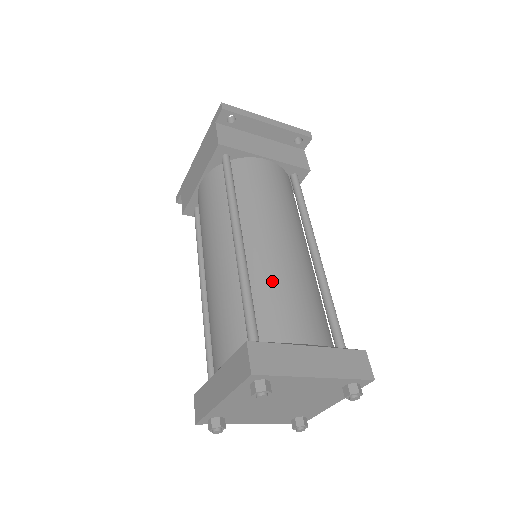
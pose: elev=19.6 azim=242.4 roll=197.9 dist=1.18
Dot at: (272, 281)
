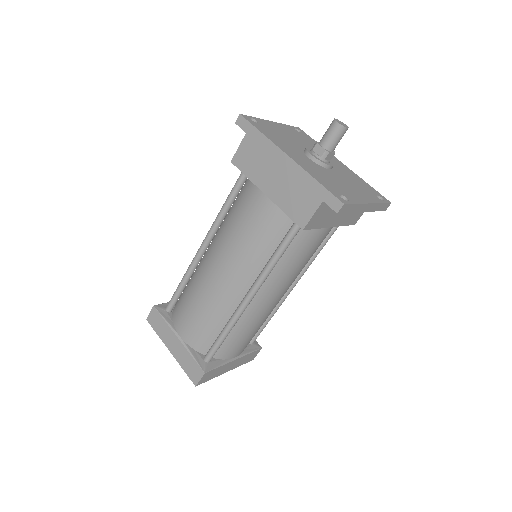
Dot at: (246, 328)
